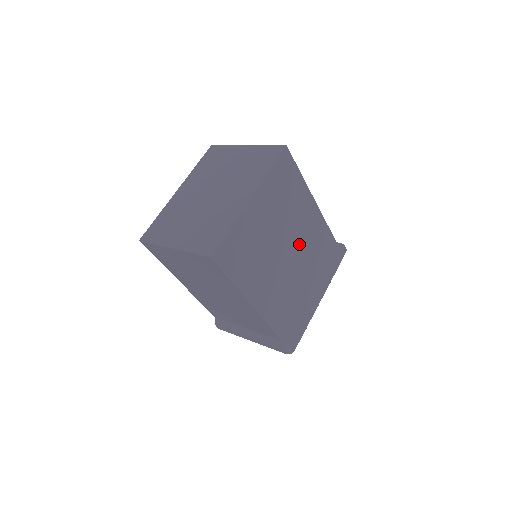
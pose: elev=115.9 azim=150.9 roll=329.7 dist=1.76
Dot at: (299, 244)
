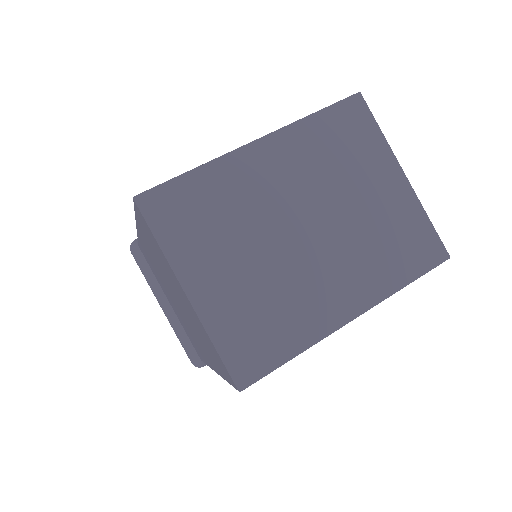
Dot at: occluded
